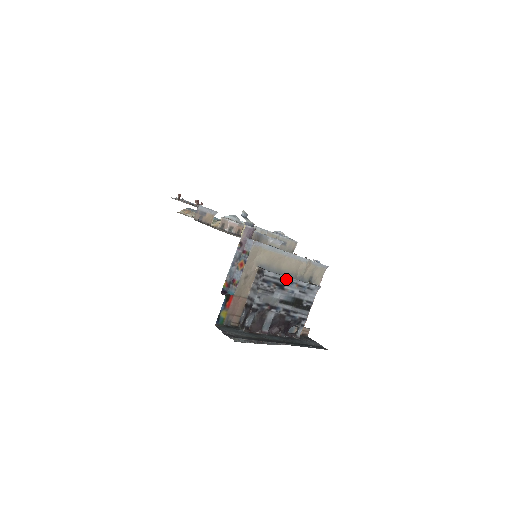
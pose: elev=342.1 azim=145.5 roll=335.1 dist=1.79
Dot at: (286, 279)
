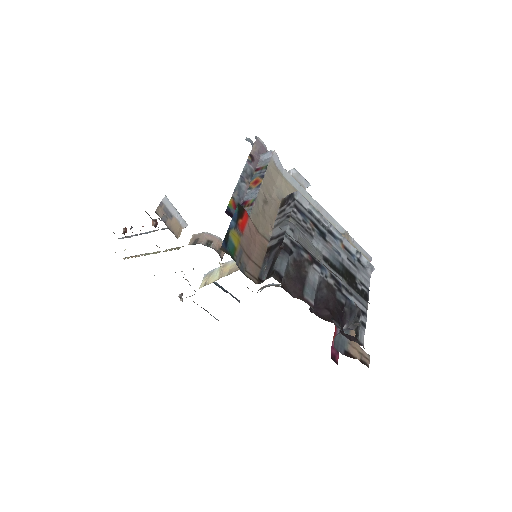
Dot at: (326, 225)
